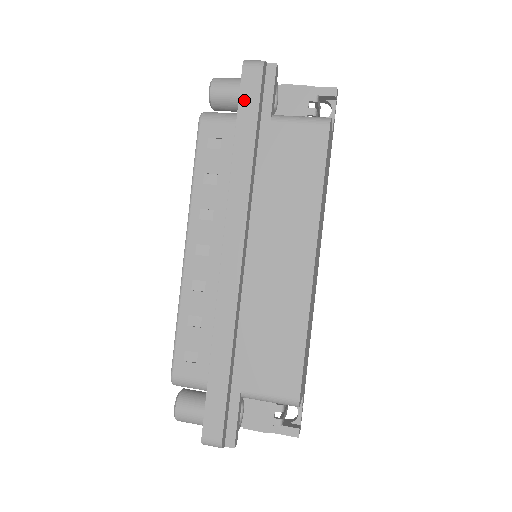
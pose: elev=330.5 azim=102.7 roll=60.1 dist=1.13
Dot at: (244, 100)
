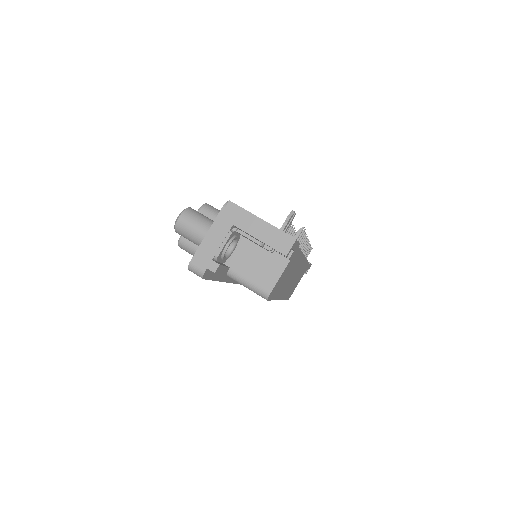
Dot at: occluded
